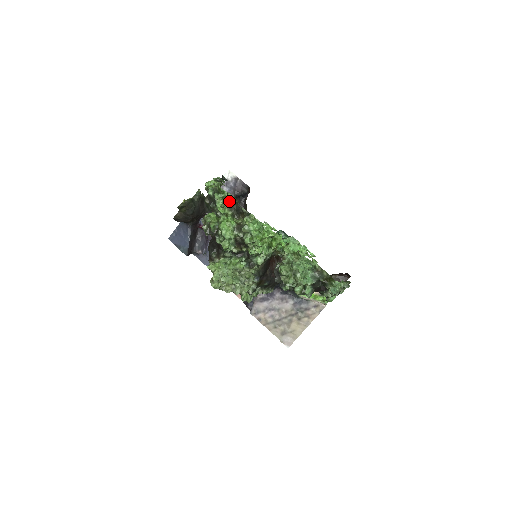
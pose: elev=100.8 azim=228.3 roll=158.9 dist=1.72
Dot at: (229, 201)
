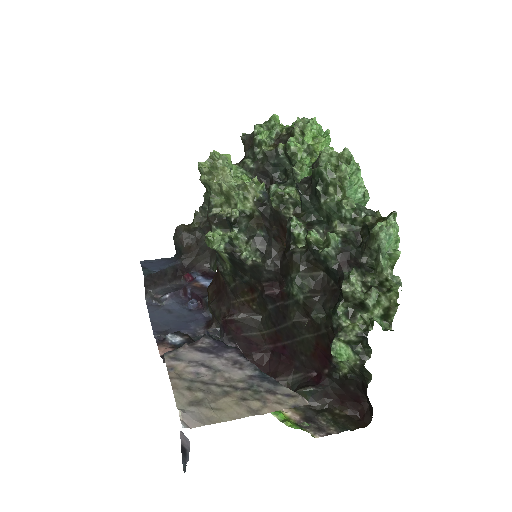
Dot at: occluded
